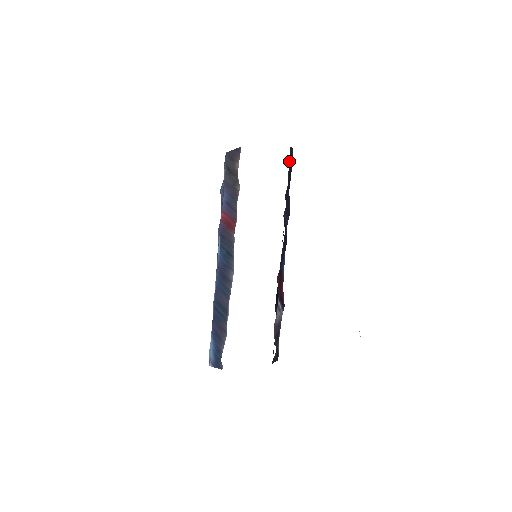
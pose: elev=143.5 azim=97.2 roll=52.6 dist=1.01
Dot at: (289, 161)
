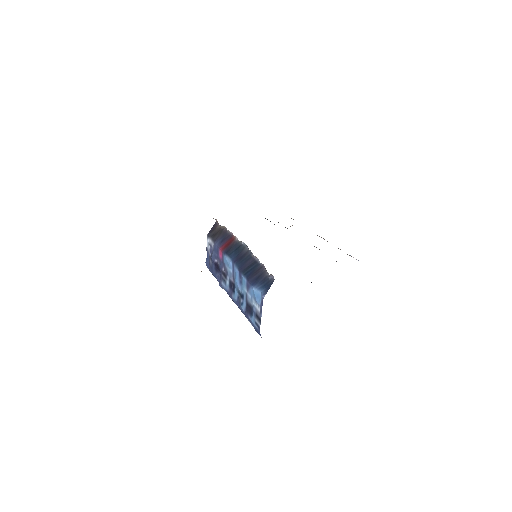
Dot at: occluded
